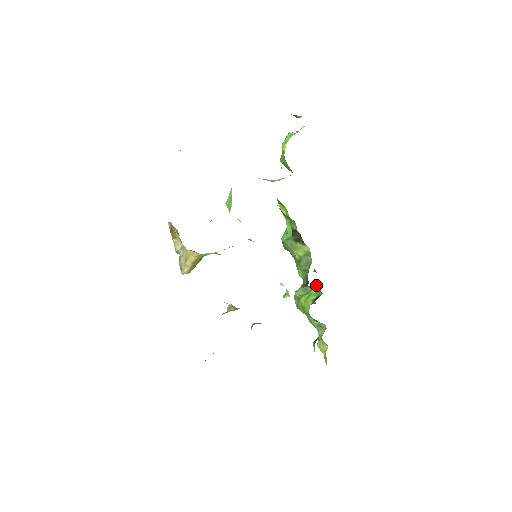
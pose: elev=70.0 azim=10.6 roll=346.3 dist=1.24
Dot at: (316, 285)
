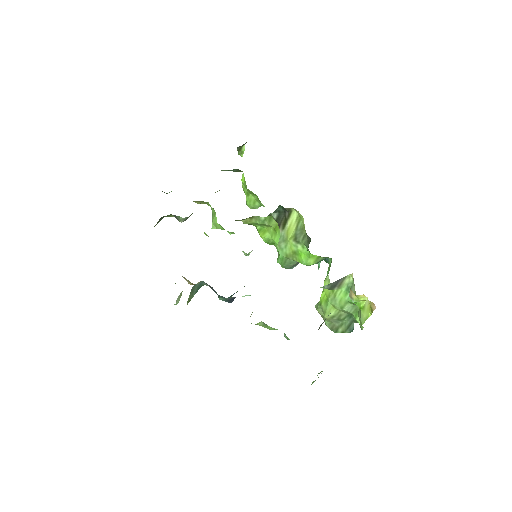
Dot at: occluded
